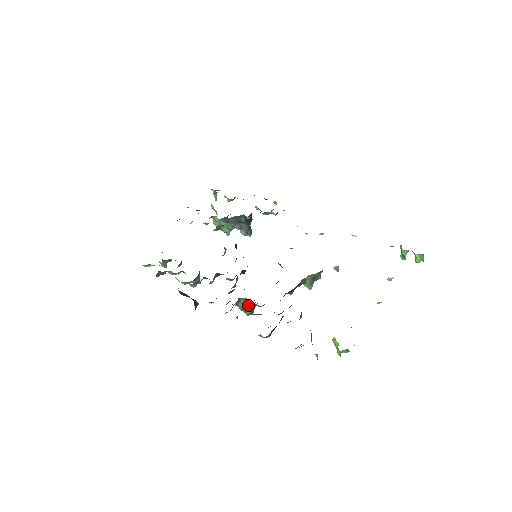
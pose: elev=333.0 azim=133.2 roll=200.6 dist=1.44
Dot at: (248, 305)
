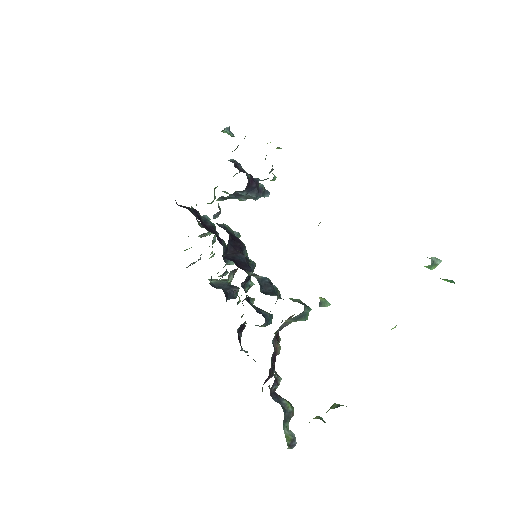
Dot at: occluded
